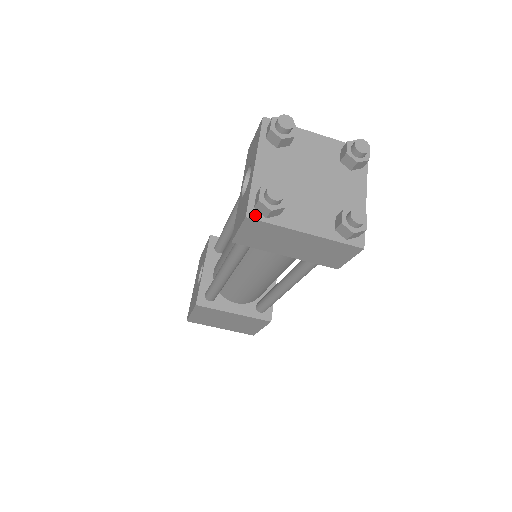
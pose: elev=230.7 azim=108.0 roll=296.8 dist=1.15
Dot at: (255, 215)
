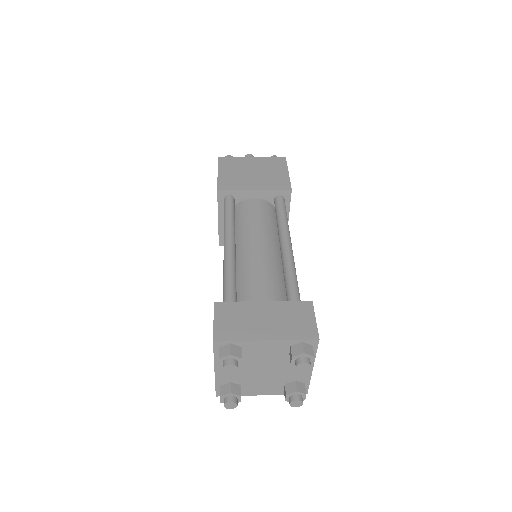
Dot at: occluded
